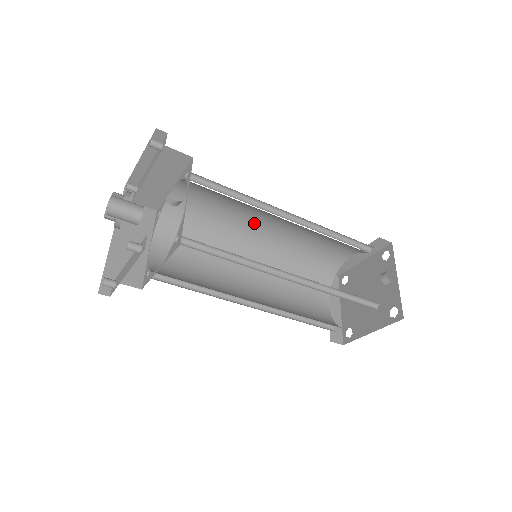
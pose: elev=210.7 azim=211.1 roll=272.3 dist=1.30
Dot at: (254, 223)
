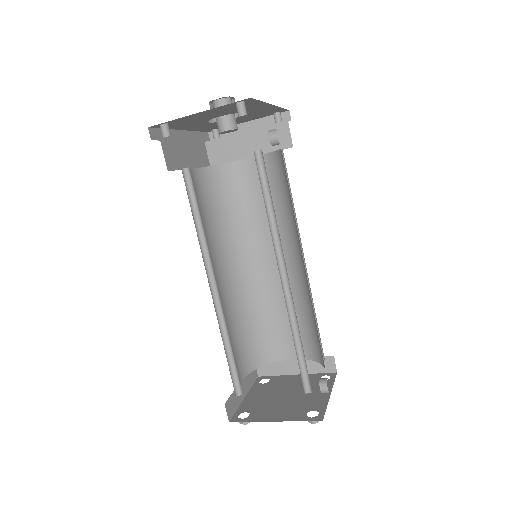
Dot at: (263, 247)
